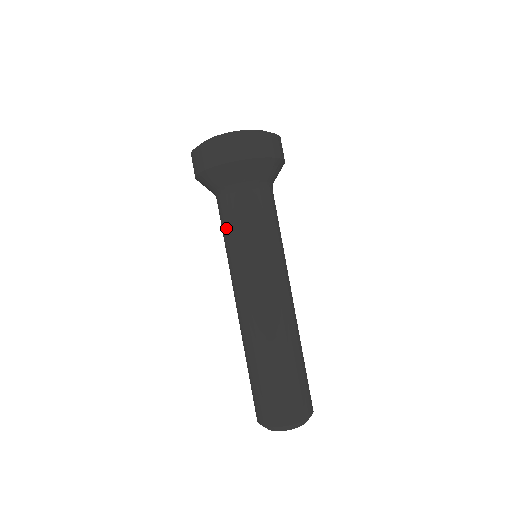
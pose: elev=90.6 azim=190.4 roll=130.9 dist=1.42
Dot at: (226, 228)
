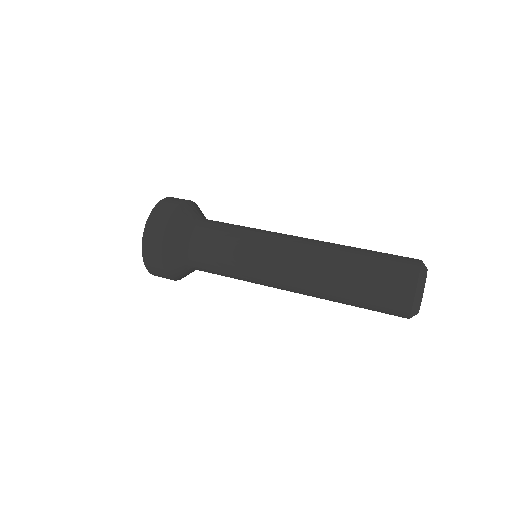
Dot at: (217, 261)
